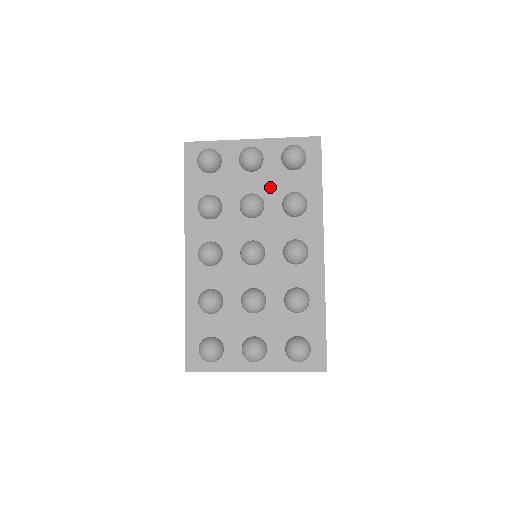
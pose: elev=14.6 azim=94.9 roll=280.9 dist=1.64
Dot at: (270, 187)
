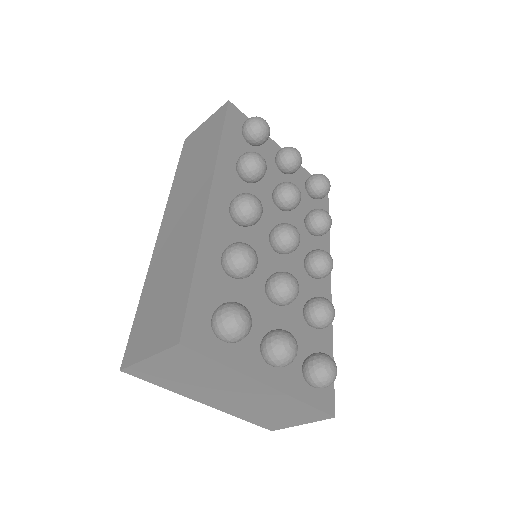
Dot at: occluded
